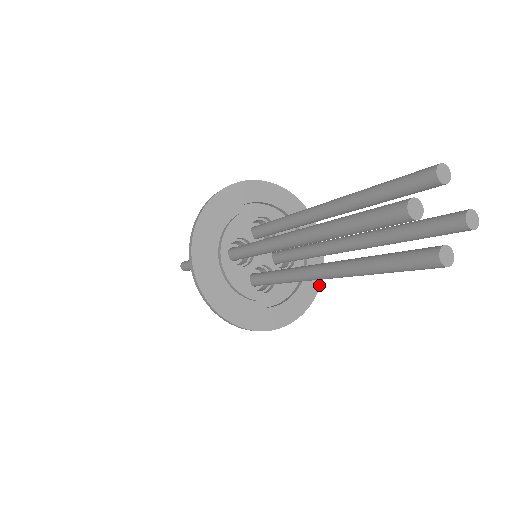
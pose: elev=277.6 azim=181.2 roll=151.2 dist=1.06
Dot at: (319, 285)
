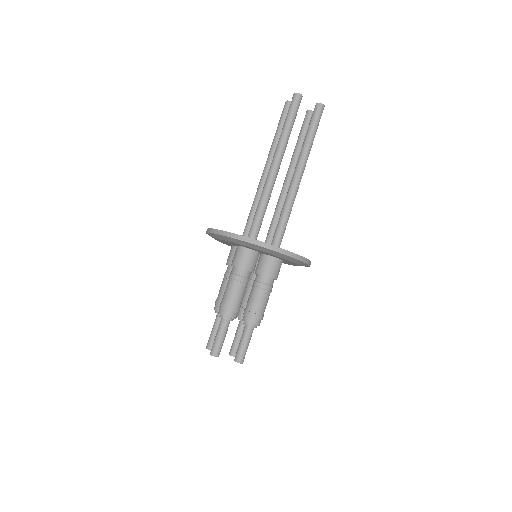
Dot at: occluded
